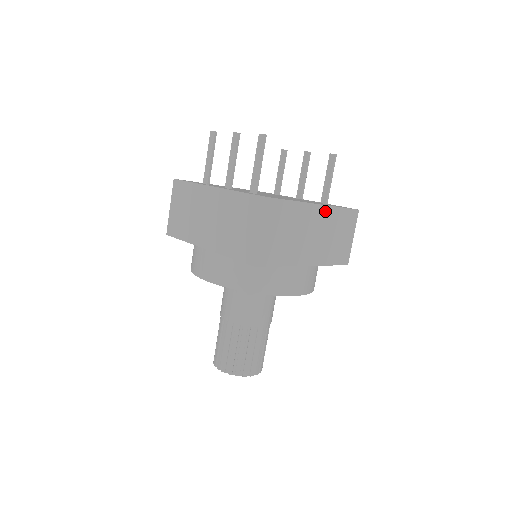
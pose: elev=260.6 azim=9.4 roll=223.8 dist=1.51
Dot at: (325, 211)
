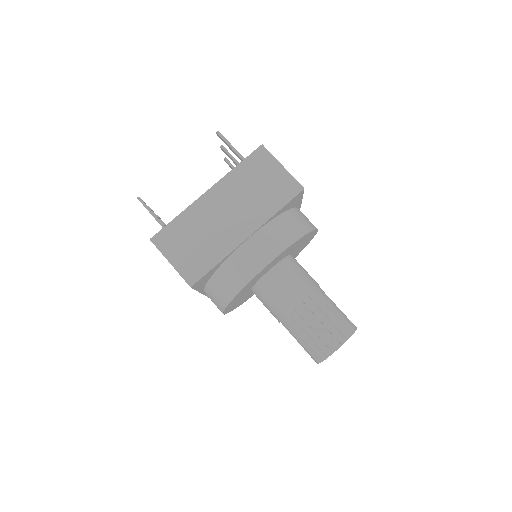
Dot at: (221, 187)
